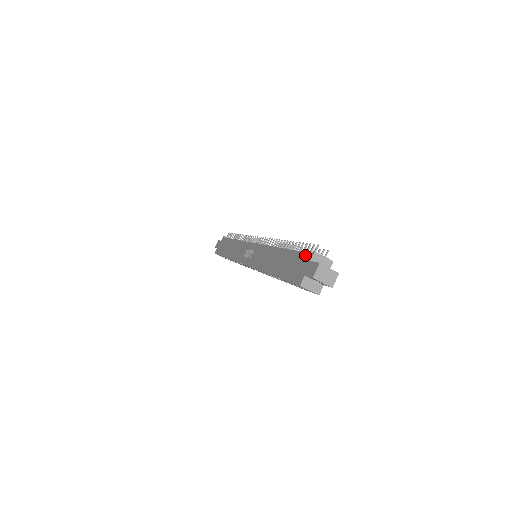
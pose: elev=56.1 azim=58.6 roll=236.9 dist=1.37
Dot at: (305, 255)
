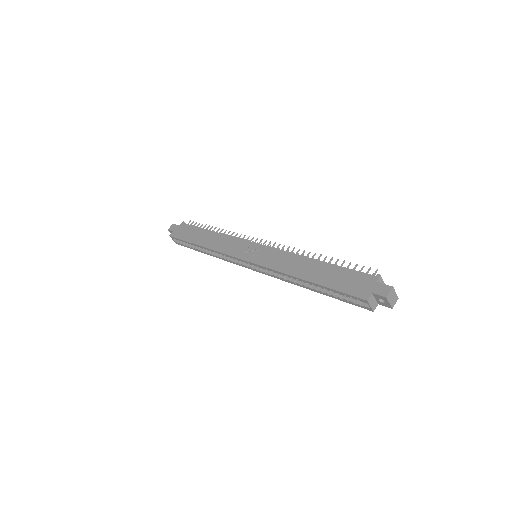
Dot at: (366, 275)
